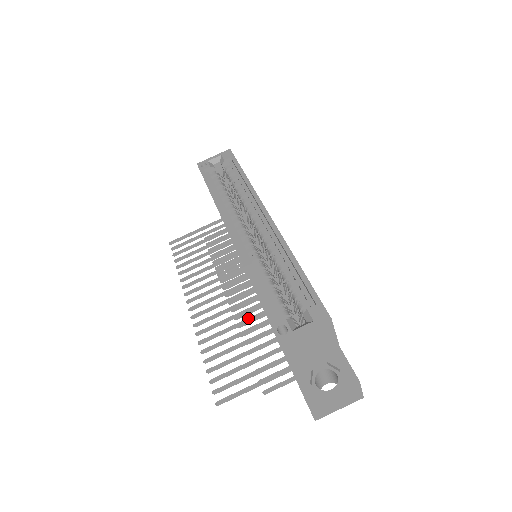
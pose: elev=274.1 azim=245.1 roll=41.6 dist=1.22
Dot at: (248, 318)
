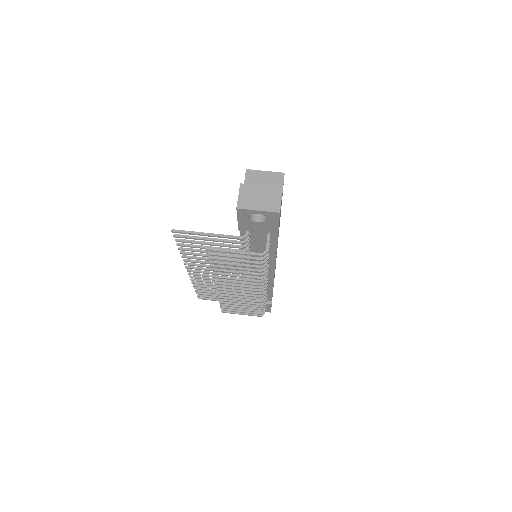
Dot at: occluded
